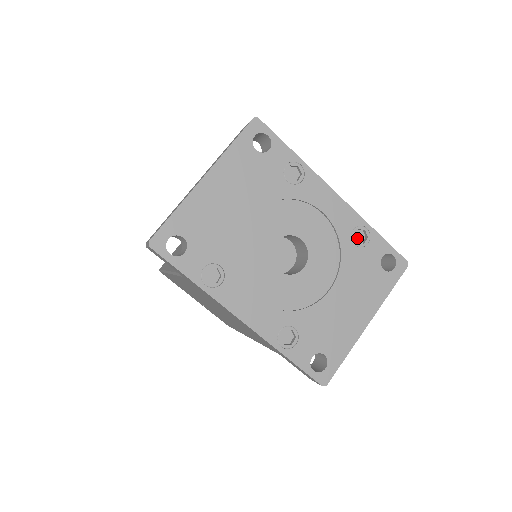
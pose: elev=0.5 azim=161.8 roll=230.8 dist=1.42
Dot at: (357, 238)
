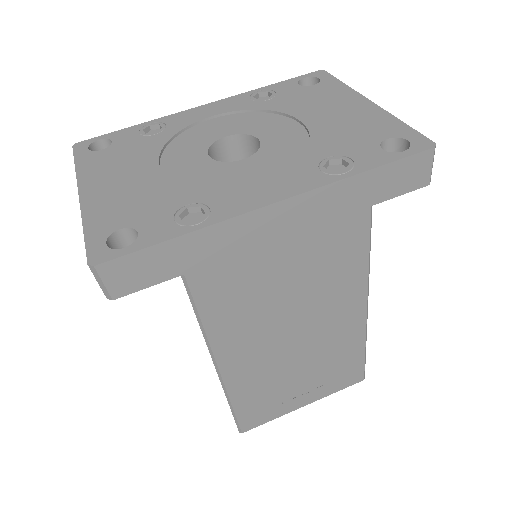
Dot at: occluded
